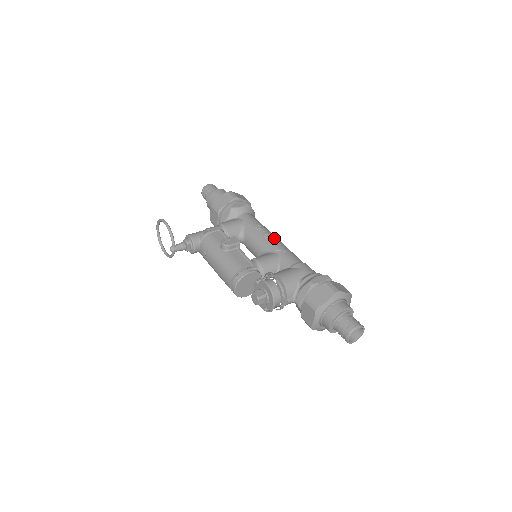
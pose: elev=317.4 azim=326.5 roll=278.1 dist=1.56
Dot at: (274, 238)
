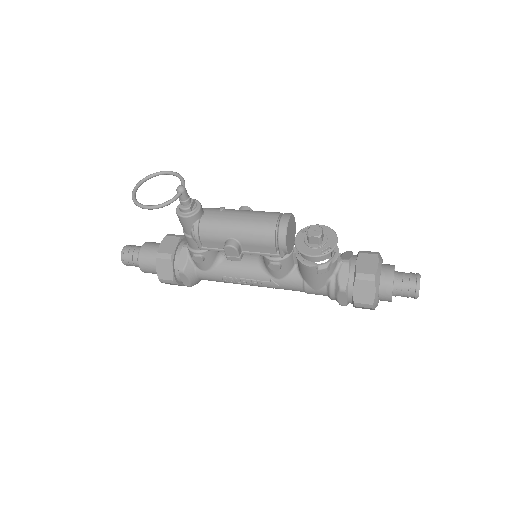
Dot at: occluded
